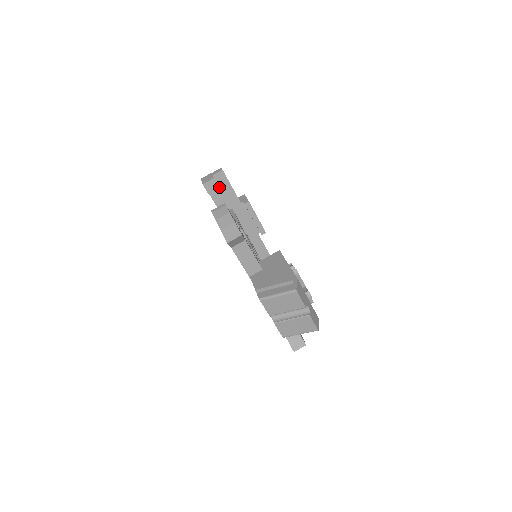
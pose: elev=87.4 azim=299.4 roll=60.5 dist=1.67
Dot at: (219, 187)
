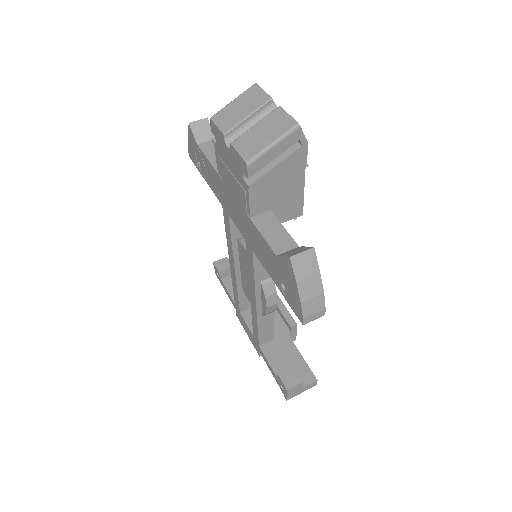
Dot at: occluded
